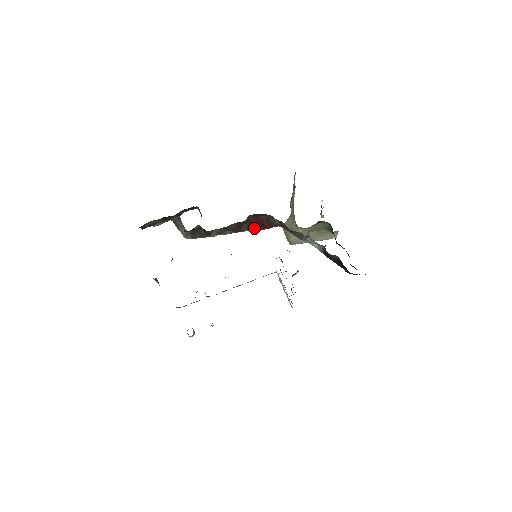
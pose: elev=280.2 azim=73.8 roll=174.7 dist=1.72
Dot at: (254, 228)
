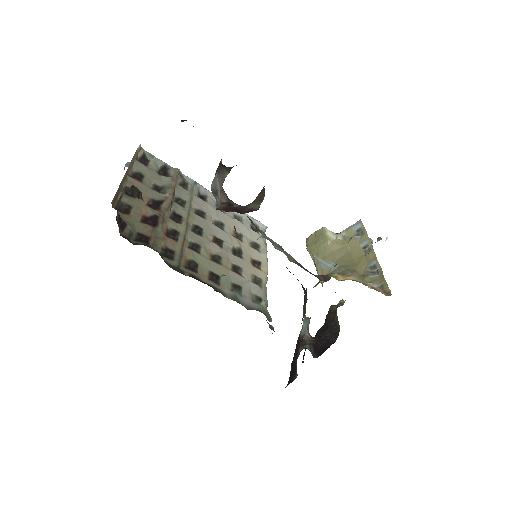
Dot at: occluded
